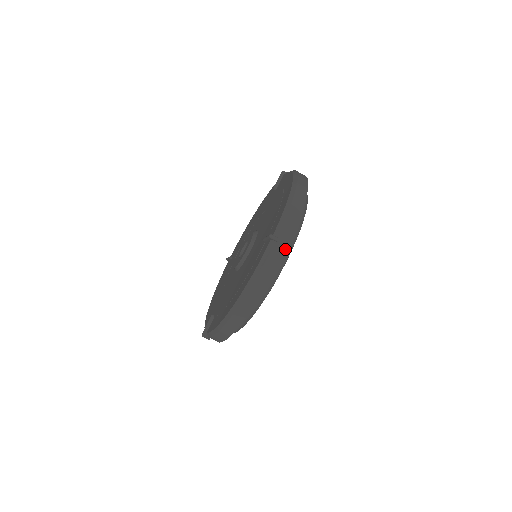
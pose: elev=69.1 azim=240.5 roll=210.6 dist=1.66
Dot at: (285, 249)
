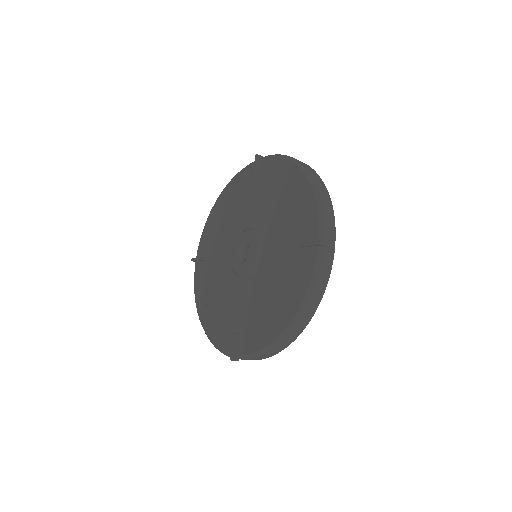
Dot at: occluded
